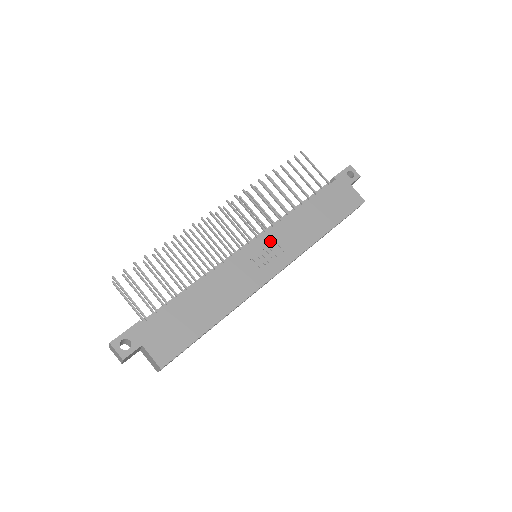
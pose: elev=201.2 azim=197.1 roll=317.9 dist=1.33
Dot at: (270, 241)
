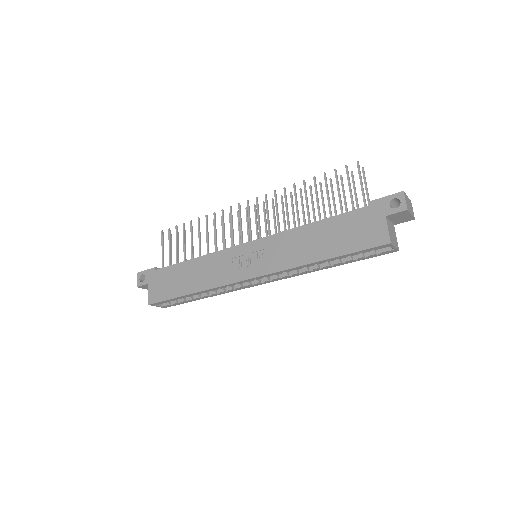
Dot at: (262, 247)
